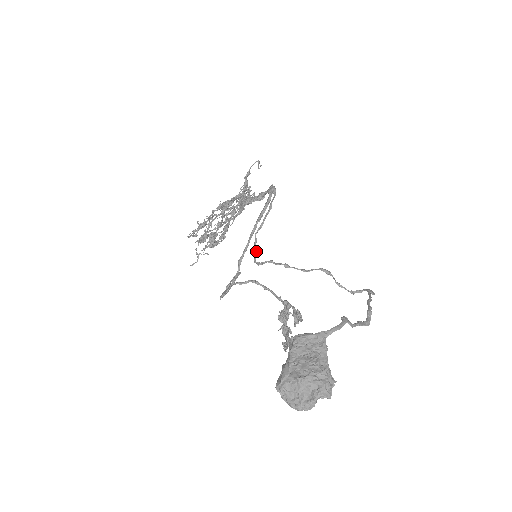
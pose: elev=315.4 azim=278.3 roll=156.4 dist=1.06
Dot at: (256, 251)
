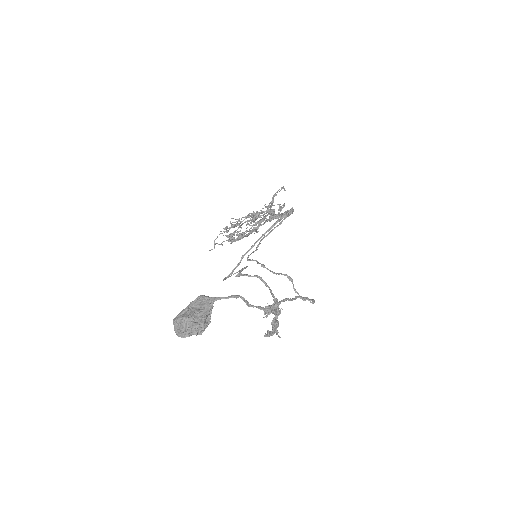
Dot at: (253, 251)
